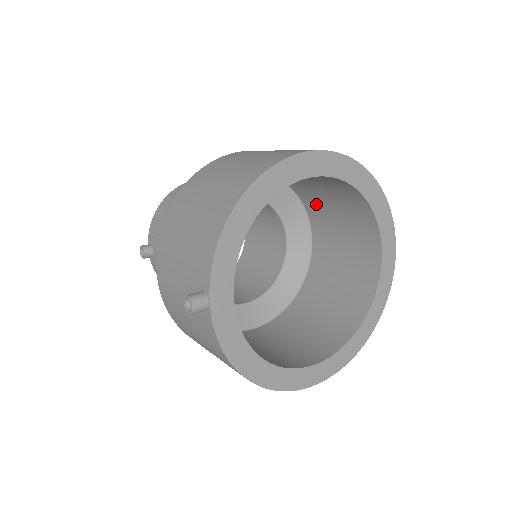
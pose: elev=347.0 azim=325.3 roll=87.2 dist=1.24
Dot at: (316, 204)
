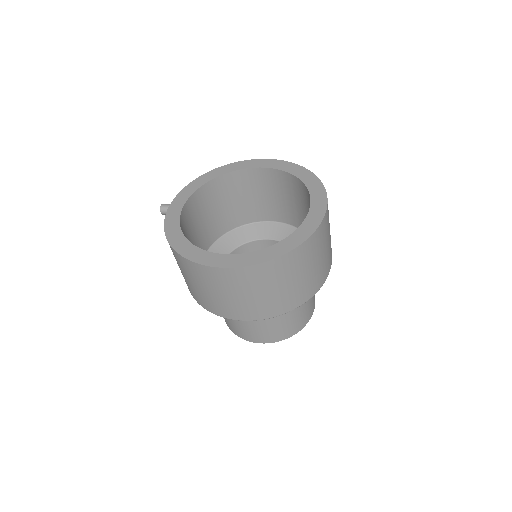
Dot at: occluded
